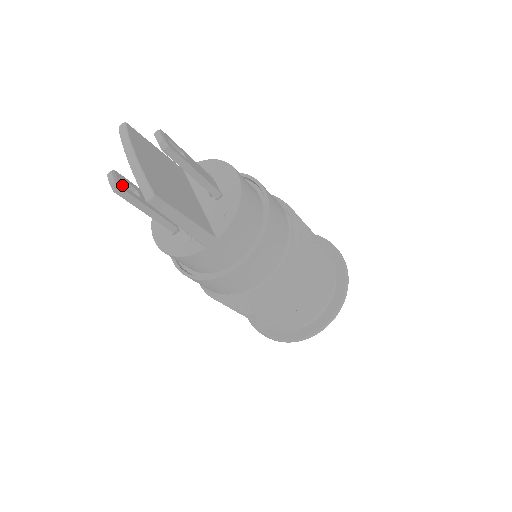
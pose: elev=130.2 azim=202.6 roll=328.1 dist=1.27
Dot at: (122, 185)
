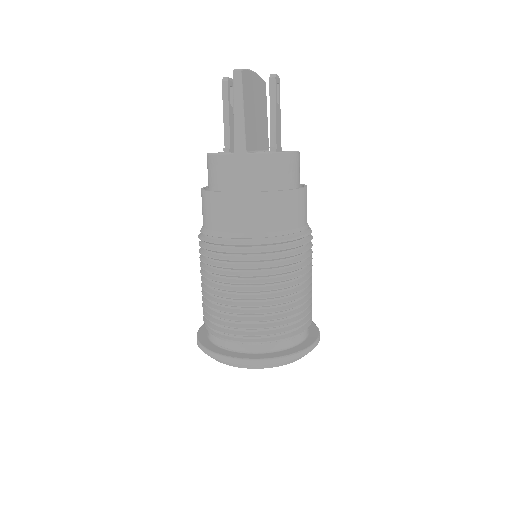
Dot at: (230, 85)
